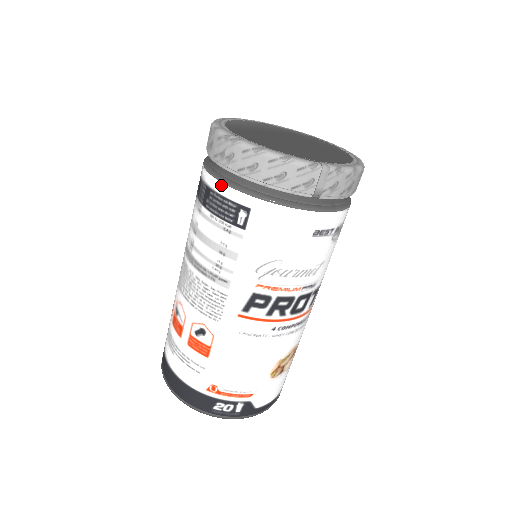
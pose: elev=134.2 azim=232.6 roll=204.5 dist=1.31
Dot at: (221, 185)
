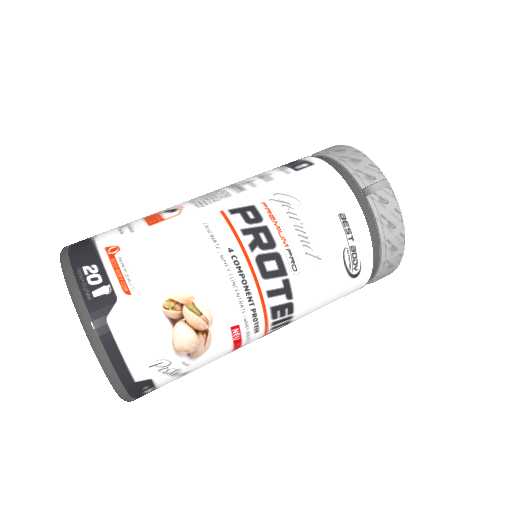
Dot at: (304, 157)
